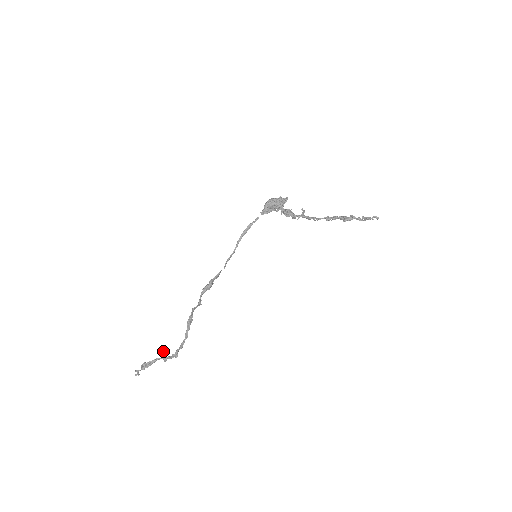
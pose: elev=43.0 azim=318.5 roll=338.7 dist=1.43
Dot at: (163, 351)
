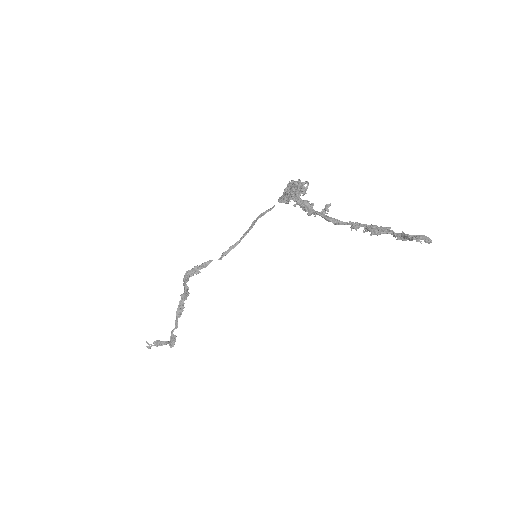
Dot at: occluded
